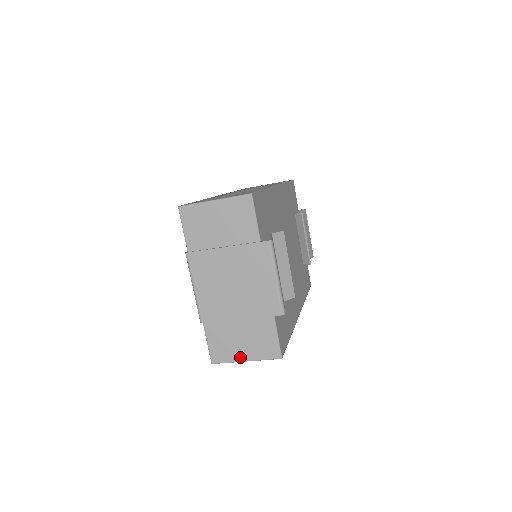
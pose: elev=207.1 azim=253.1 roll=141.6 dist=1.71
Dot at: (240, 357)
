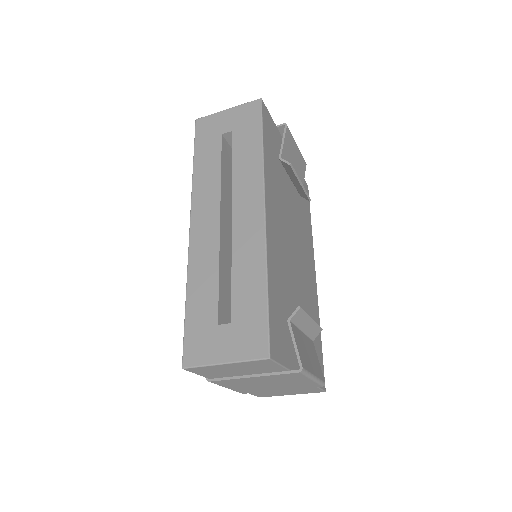
Dot at: occluded
